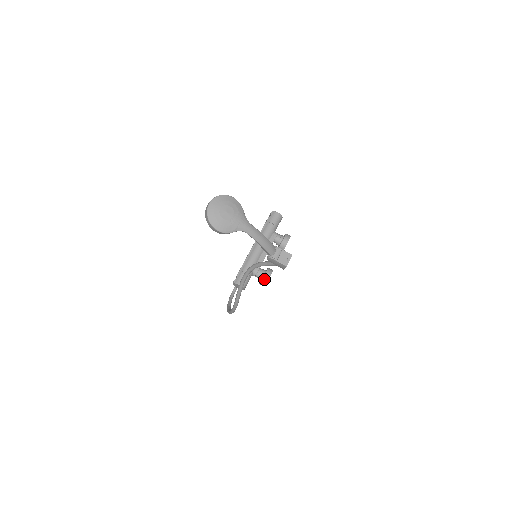
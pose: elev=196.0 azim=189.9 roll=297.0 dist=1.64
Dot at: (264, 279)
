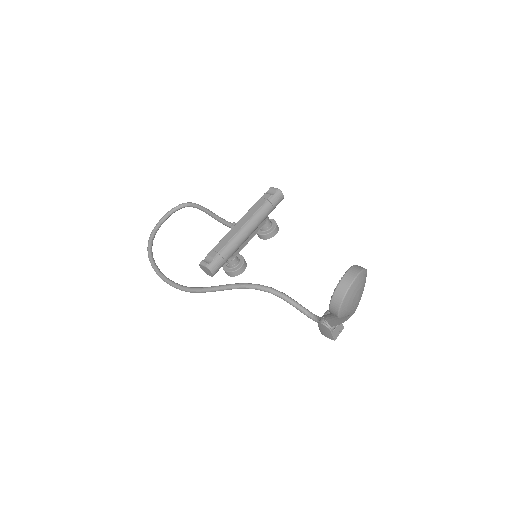
Dot at: (236, 272)
